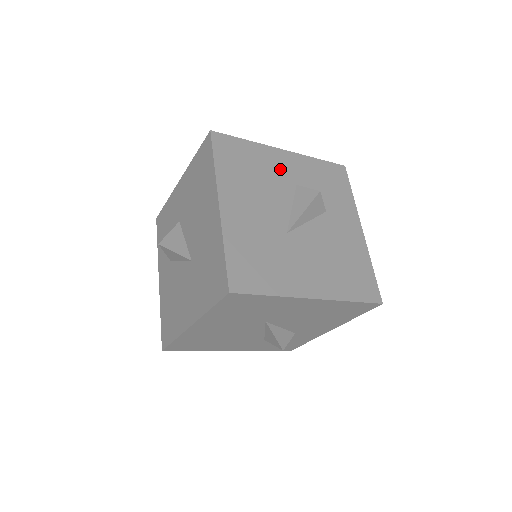
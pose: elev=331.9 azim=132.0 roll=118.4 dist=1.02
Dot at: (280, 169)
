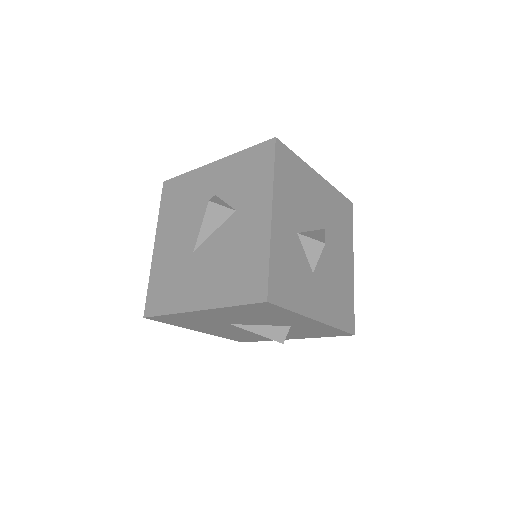
Dot at: (205, 186)
